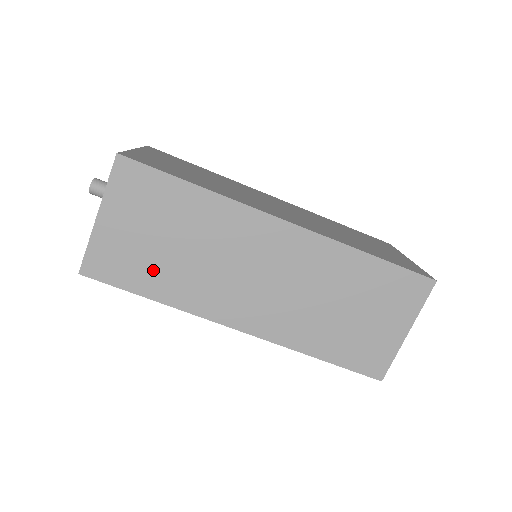
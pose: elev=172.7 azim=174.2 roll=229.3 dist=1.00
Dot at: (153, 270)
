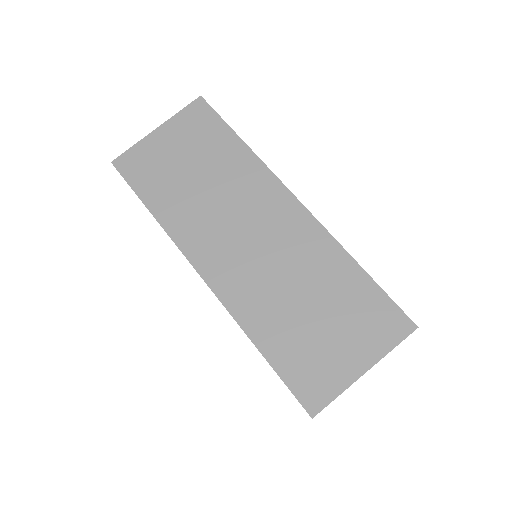
Dot at: (167, 186)
